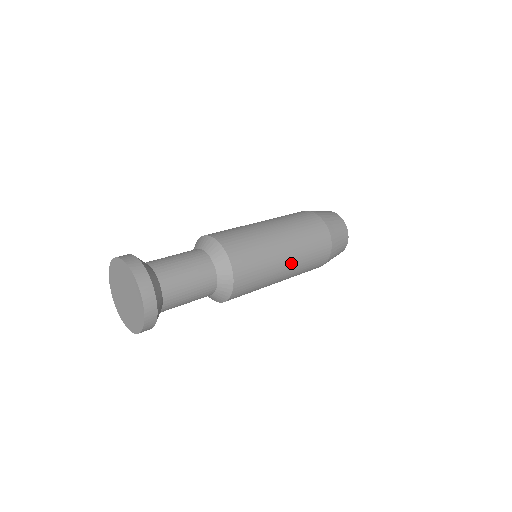
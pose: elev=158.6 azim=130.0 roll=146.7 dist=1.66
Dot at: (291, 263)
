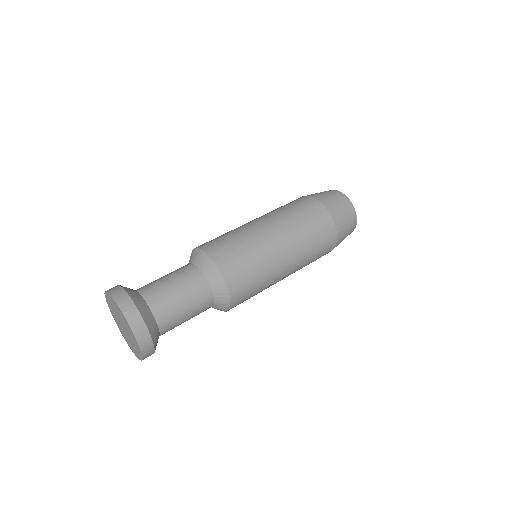
Dot at: (287, 245)
